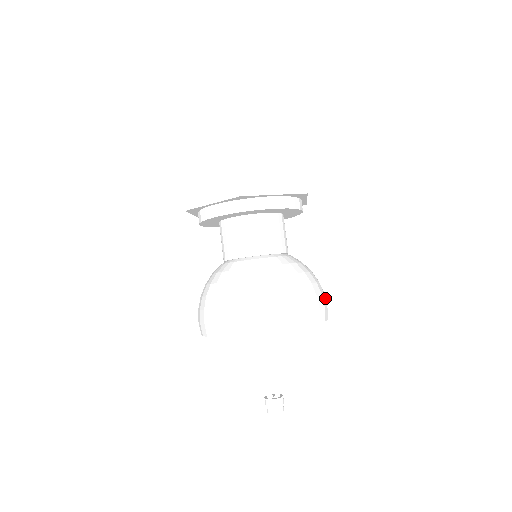
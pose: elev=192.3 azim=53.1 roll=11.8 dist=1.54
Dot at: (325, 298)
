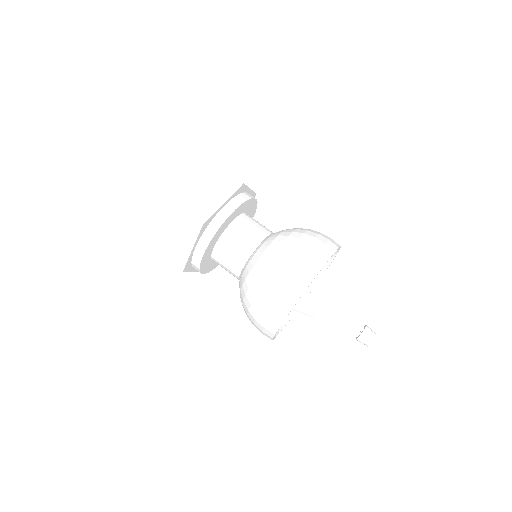
Dot at: (324, 235)
